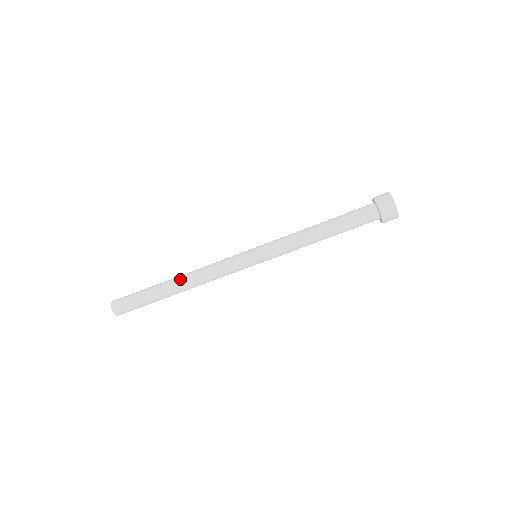
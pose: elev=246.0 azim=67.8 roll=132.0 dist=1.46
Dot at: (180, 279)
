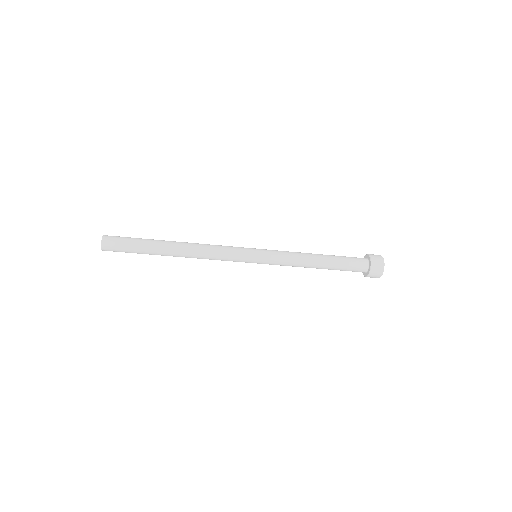
Dot at: (181, 247)
